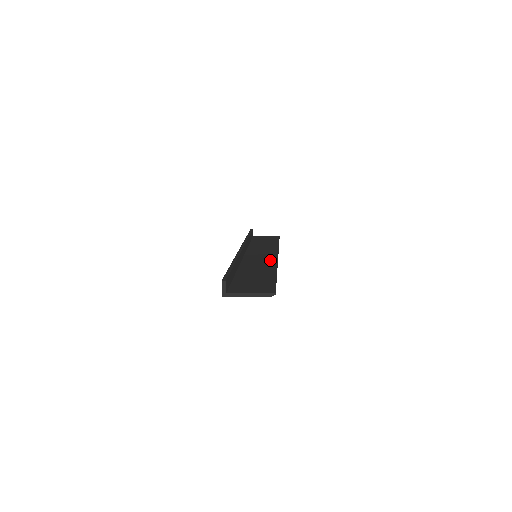
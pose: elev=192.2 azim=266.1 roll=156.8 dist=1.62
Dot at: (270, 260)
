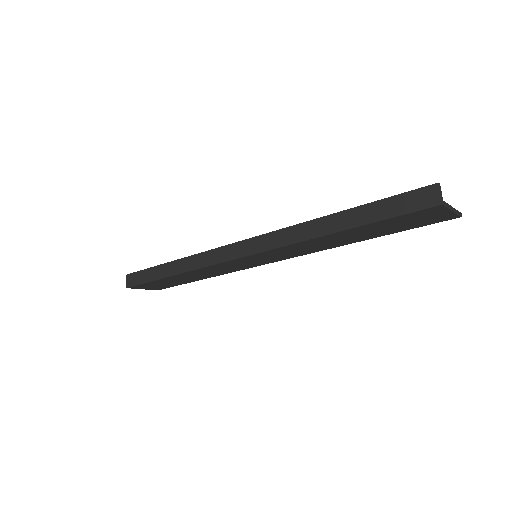
Dot at: occluded
